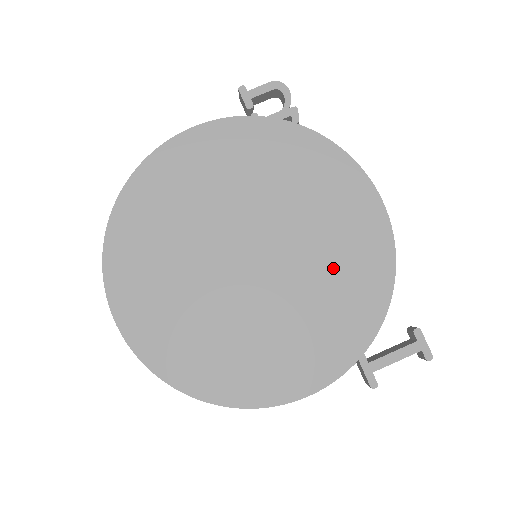
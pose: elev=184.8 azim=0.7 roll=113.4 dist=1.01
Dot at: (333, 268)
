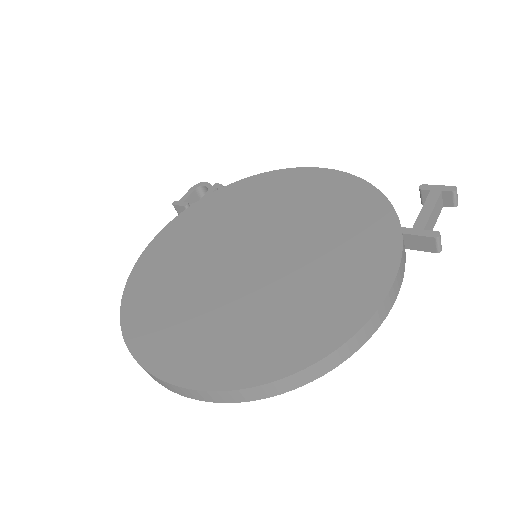
Dot at: (318, 213)
